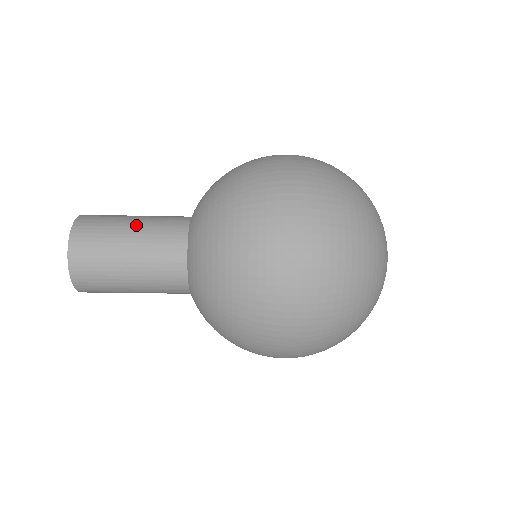
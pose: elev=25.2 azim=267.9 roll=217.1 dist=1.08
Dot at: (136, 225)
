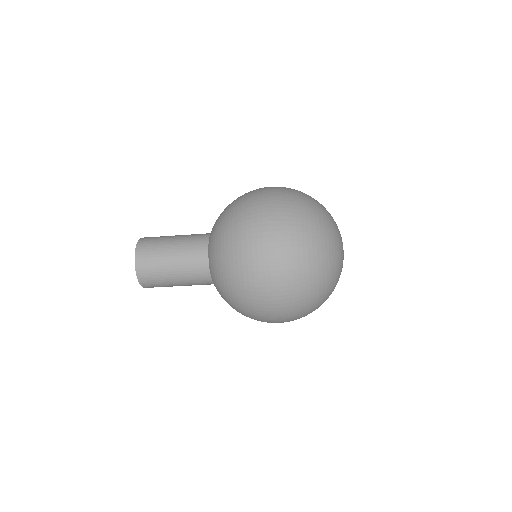
Dot at: (177, 238)
